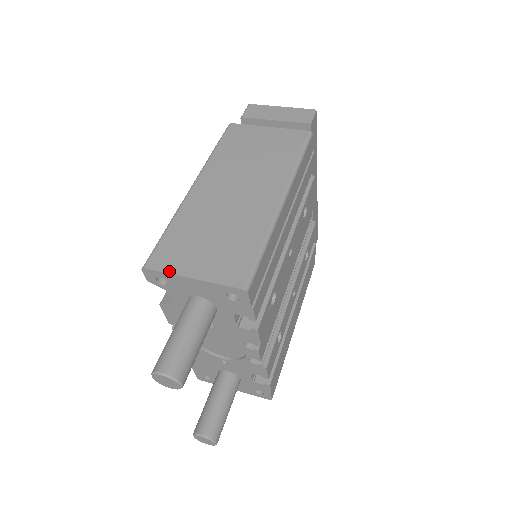
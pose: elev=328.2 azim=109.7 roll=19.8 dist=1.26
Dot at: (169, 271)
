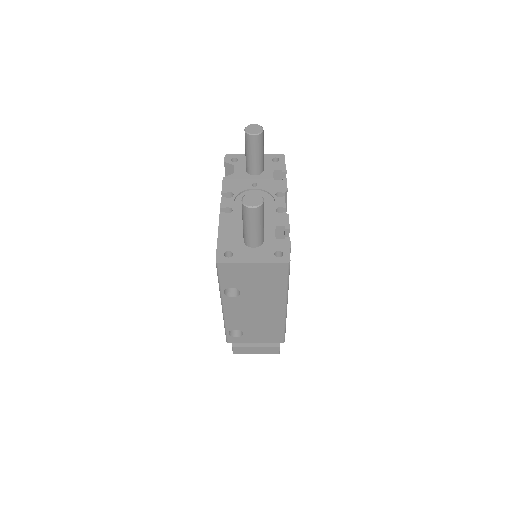
Dot at: (241, 155)
